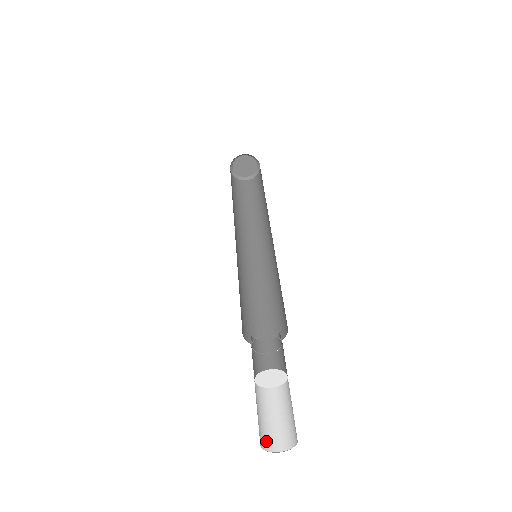
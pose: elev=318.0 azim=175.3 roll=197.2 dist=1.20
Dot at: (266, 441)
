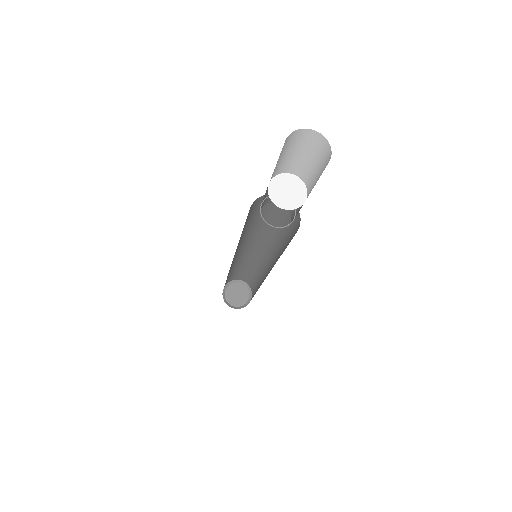
Dot at: occluded
